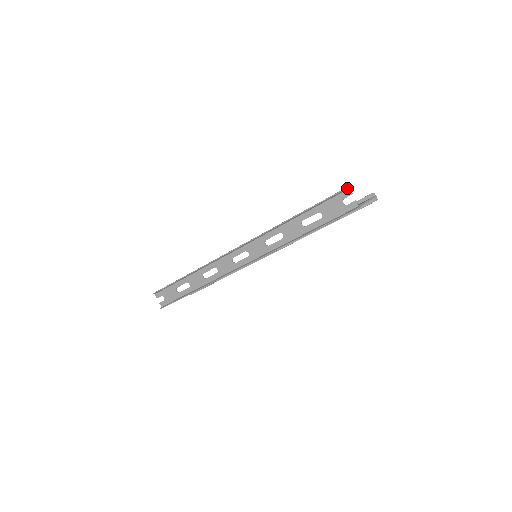
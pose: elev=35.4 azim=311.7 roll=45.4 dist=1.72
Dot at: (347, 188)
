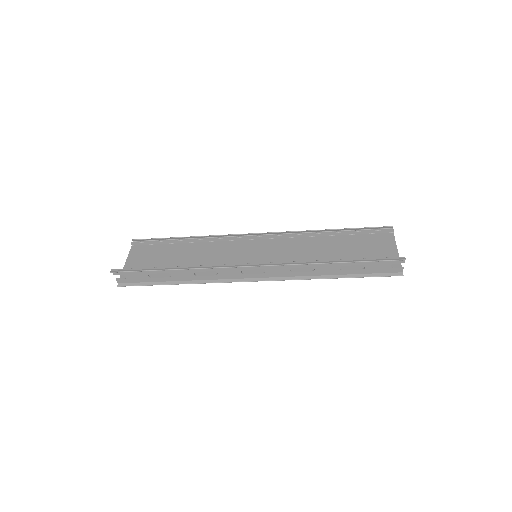
Dot at: occluded
